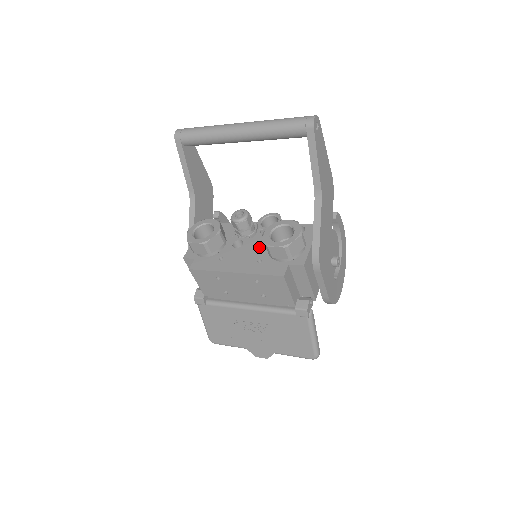
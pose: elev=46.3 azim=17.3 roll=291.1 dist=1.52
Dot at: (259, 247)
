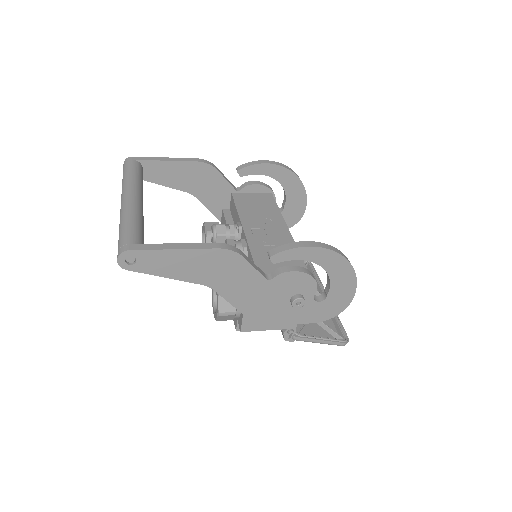
Dot at: occluded
